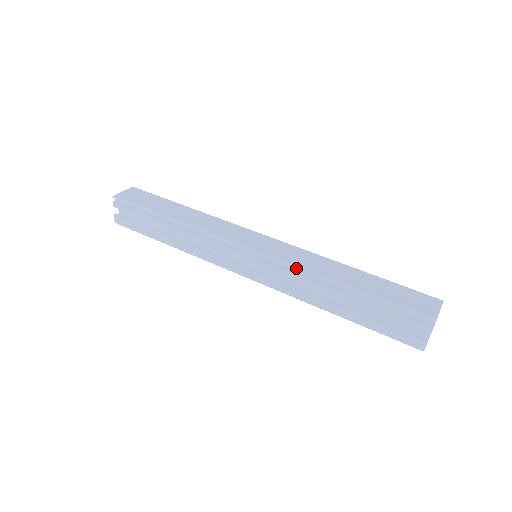
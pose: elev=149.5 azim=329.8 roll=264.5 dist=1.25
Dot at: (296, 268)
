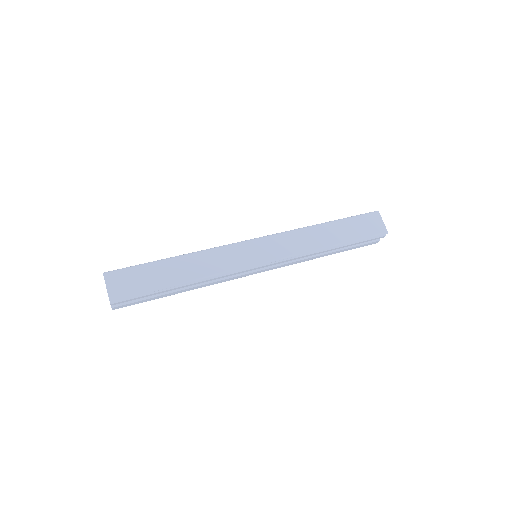
Dot at: (302, 255)
